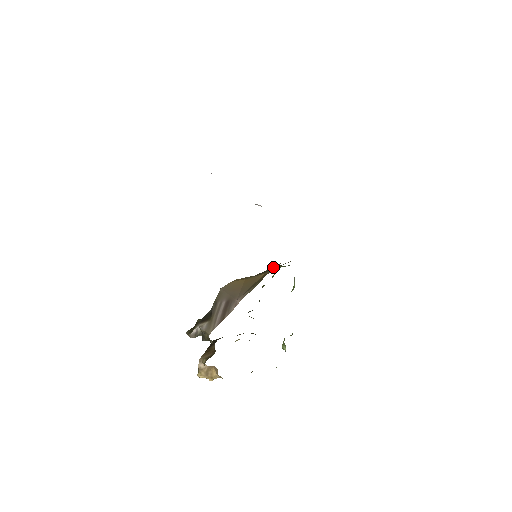
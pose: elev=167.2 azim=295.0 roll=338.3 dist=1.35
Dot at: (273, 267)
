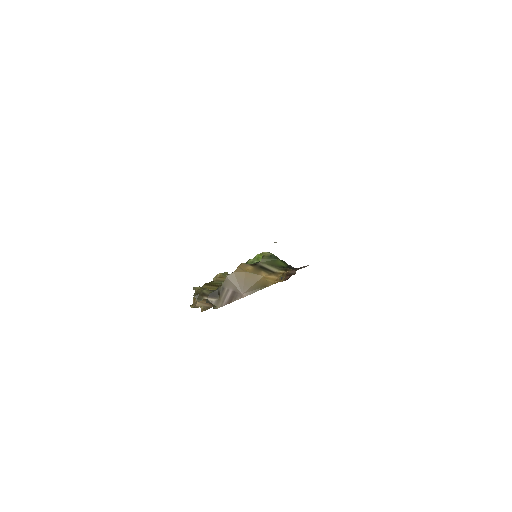
Dot at: (264, 259)
